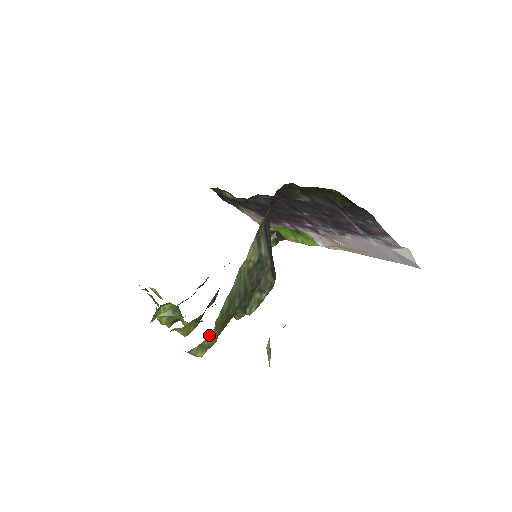
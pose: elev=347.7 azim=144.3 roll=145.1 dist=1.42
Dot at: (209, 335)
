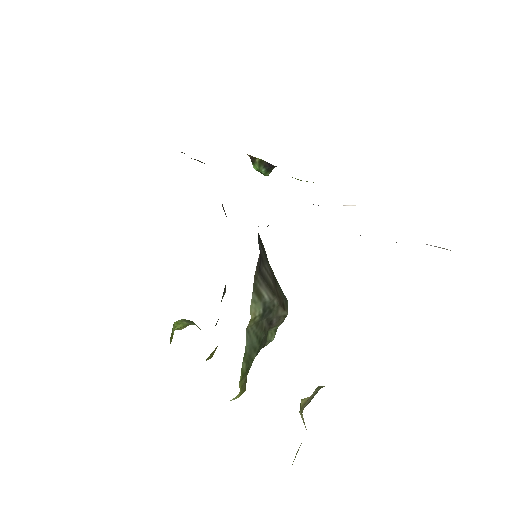
Dot at: (237, 396)
